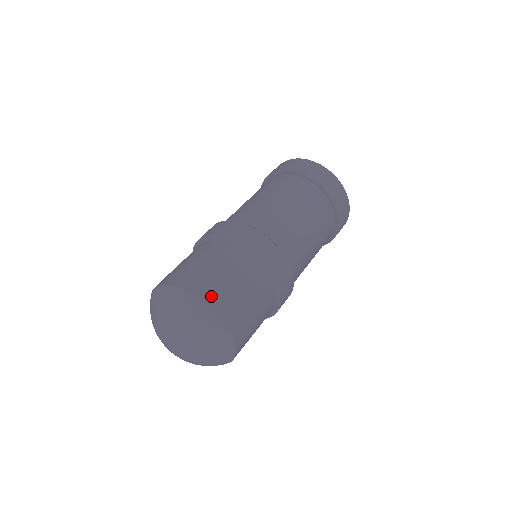
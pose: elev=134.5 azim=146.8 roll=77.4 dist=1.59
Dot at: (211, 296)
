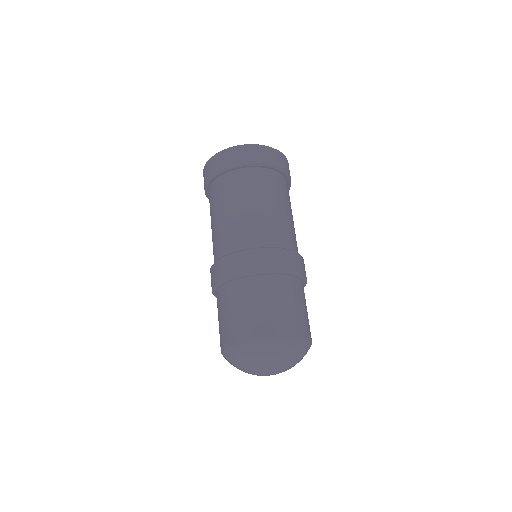
Dot at: (260, 330)
